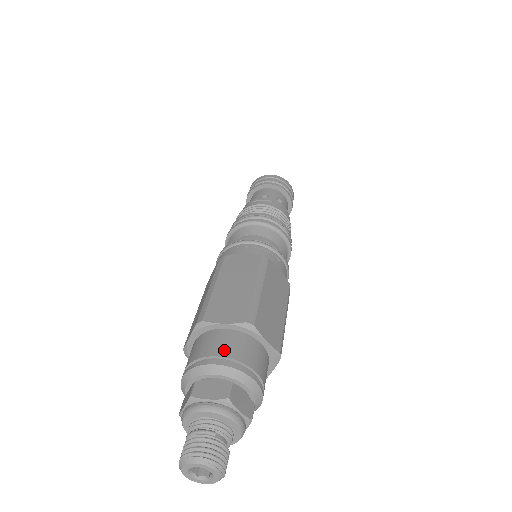
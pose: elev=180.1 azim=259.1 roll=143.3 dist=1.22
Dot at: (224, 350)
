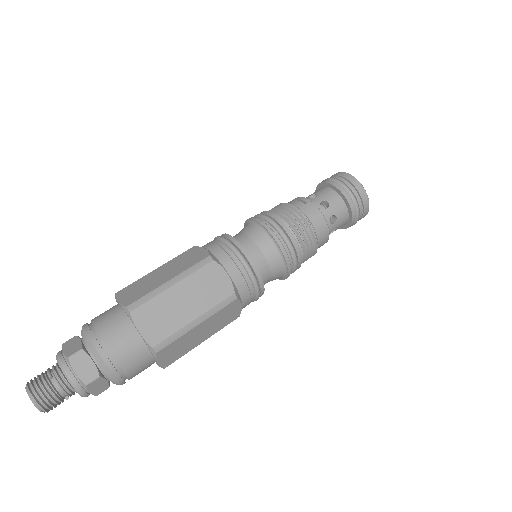
Dot at: (100, 322)
